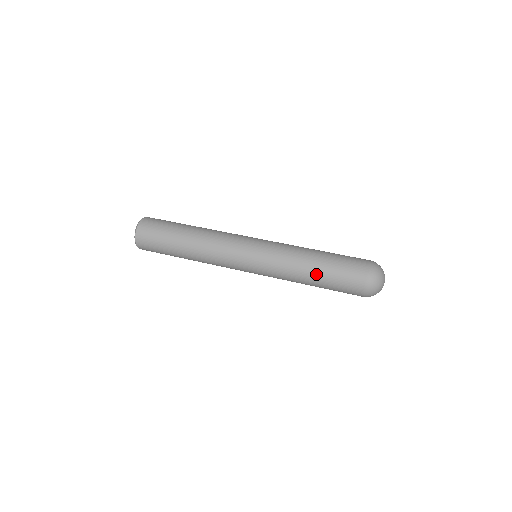
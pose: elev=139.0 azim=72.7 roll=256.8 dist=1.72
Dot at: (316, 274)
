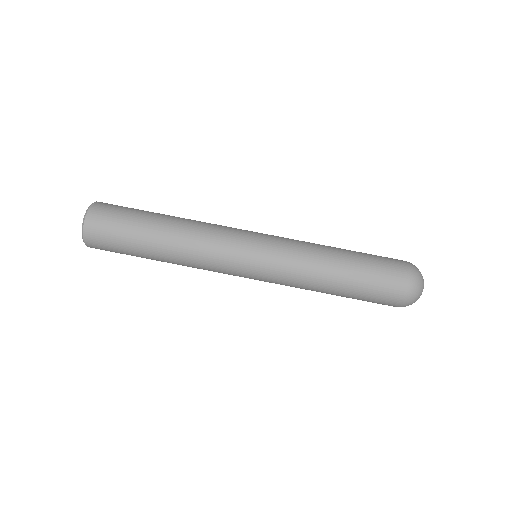
Dot at: (336, 295)
